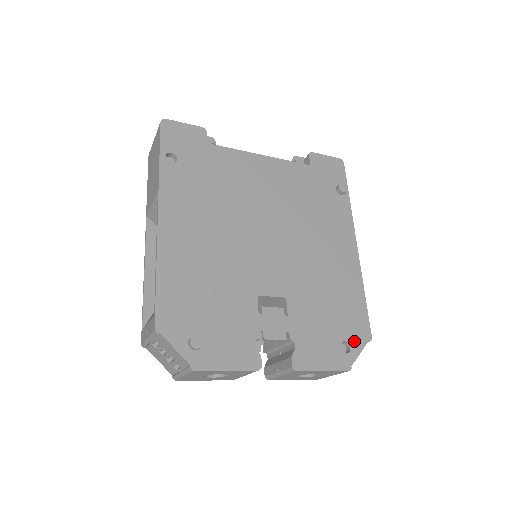
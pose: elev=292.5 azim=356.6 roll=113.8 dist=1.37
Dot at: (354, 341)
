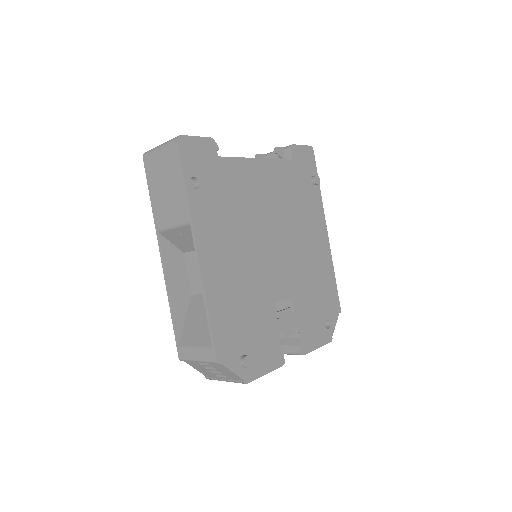
Dot at: (332, 317)
